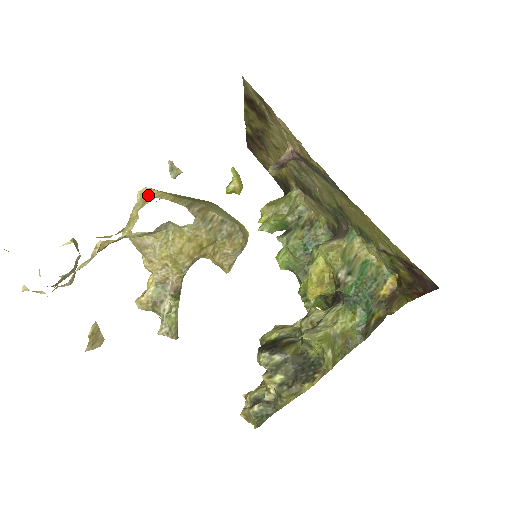
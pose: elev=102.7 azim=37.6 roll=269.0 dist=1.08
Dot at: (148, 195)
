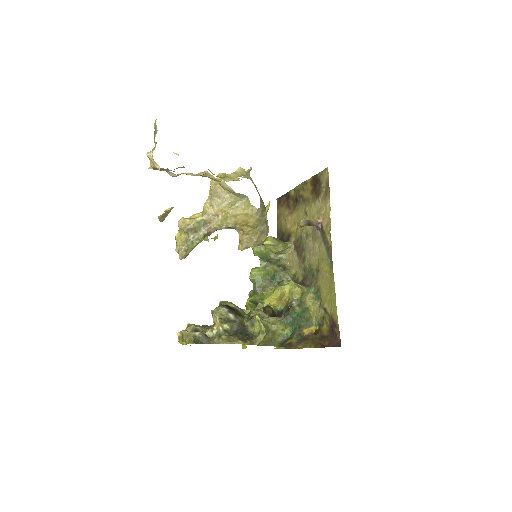
Dot at: (246, 174)
